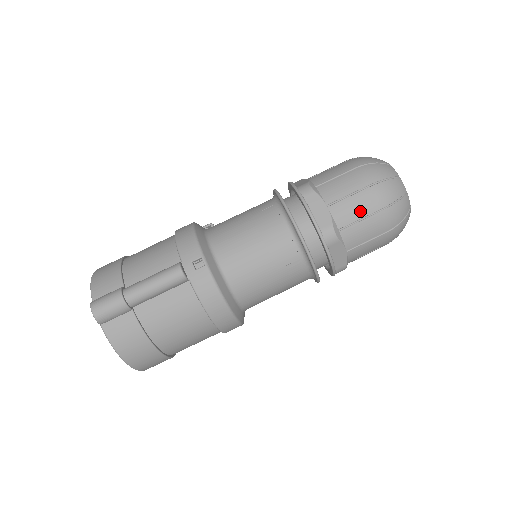
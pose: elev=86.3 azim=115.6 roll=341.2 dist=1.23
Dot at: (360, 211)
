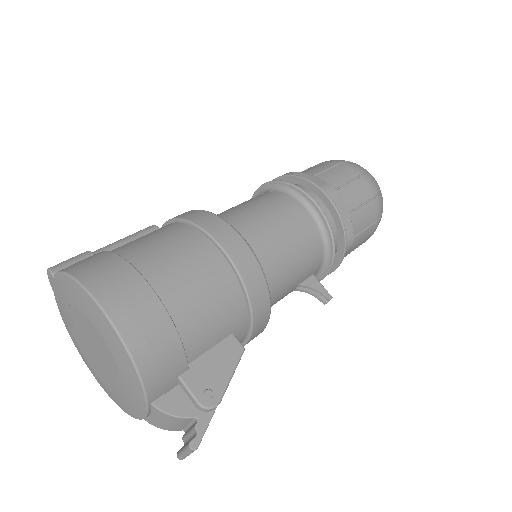
Dot at: occluded
